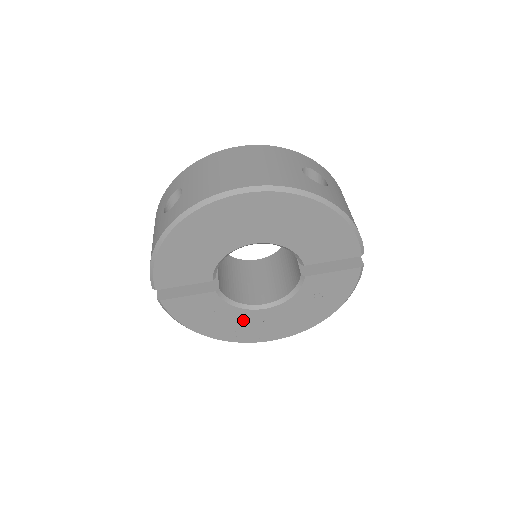
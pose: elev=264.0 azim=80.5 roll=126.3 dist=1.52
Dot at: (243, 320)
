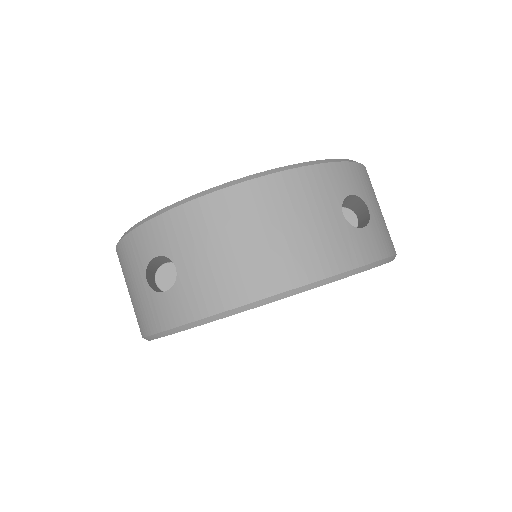
Dot at: occluded
